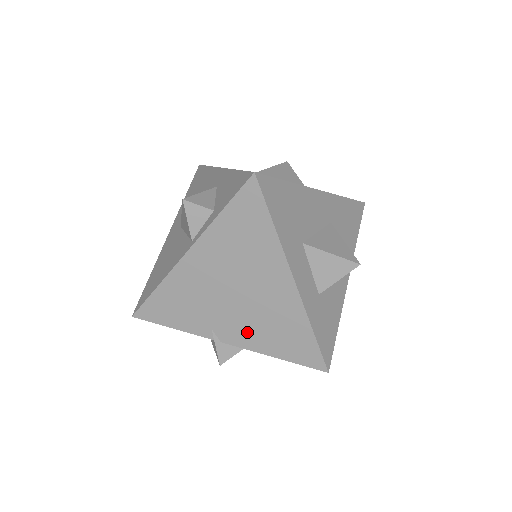
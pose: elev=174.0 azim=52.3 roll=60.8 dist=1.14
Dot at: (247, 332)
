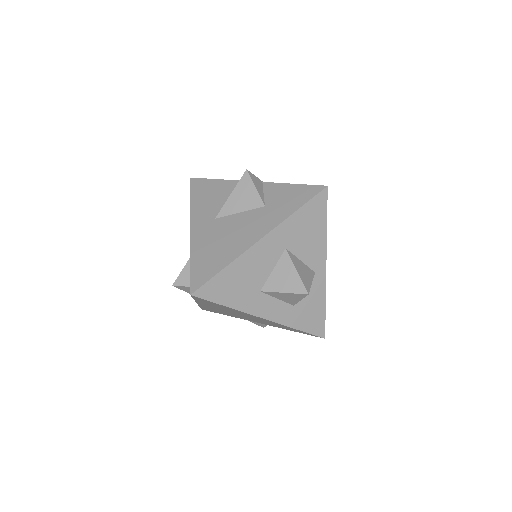
Dot at: occluded
